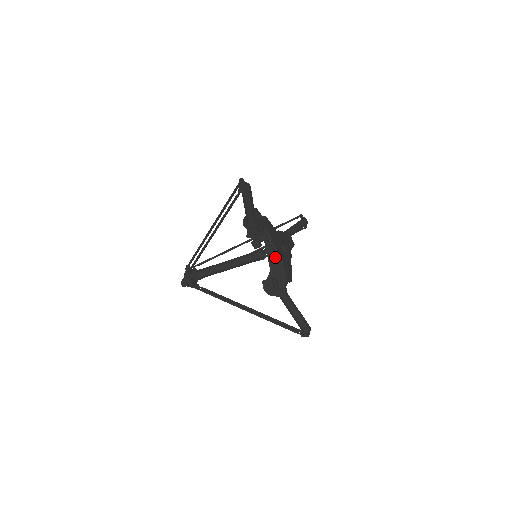
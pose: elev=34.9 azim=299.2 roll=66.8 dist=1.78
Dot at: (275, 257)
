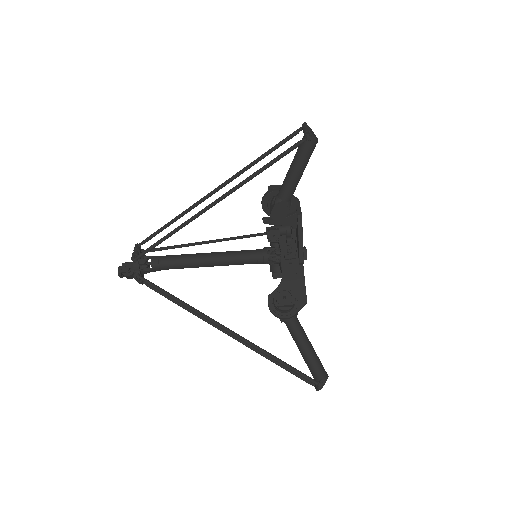
Dot at: (293, 262)
